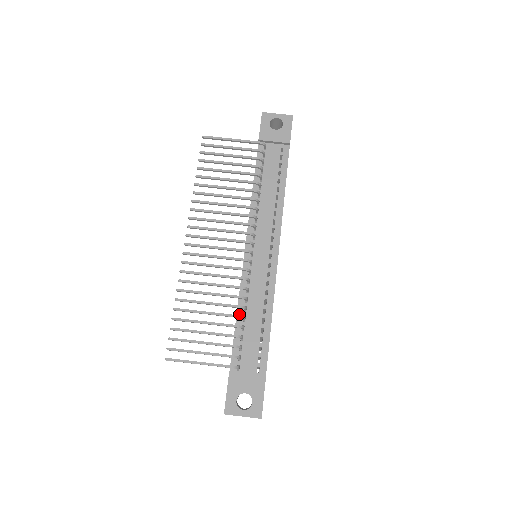
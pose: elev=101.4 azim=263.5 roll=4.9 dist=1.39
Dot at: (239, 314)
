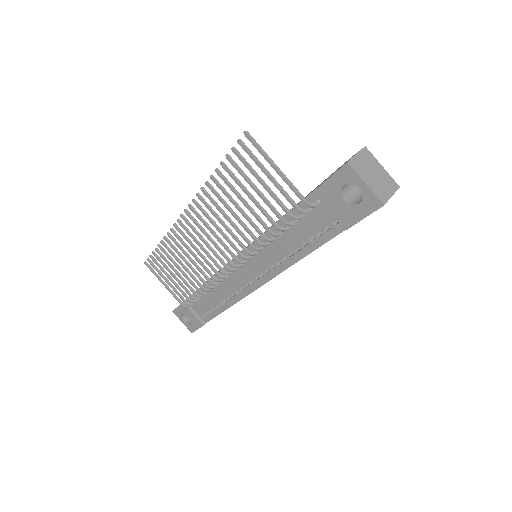
Dot at: occluded
